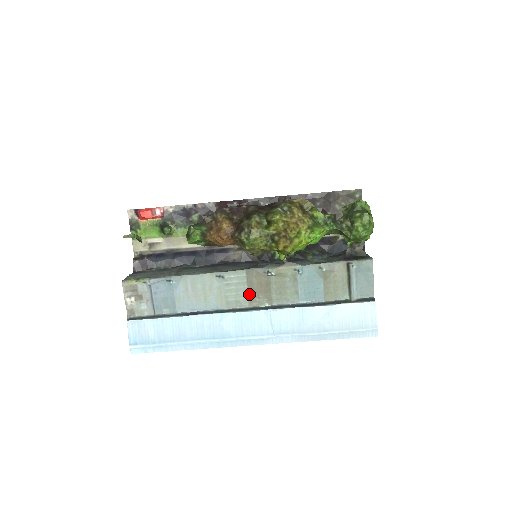
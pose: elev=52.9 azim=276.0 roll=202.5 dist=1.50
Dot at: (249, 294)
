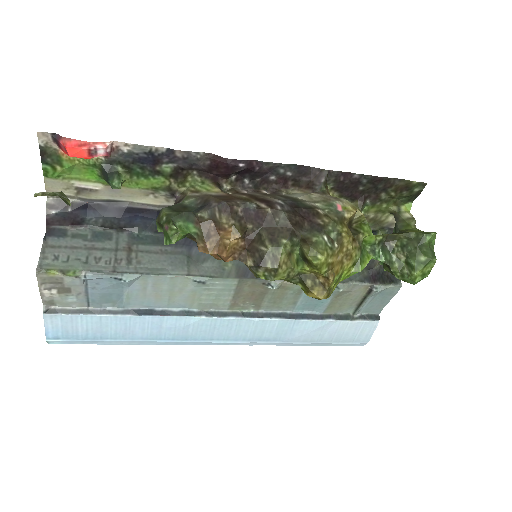
Dot at: (233, 299)
